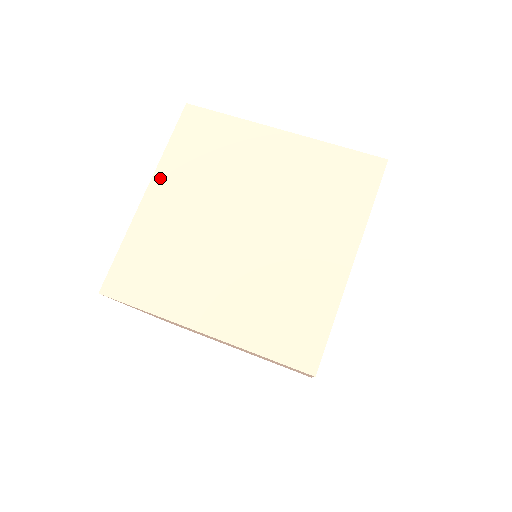
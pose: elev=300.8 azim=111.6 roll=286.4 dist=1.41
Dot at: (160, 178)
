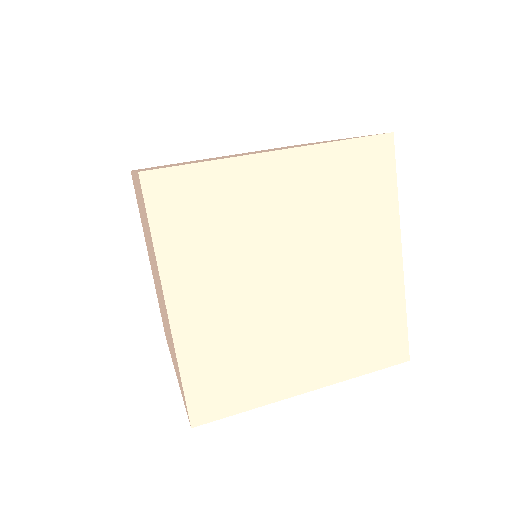
Dot at: (300, 157)
